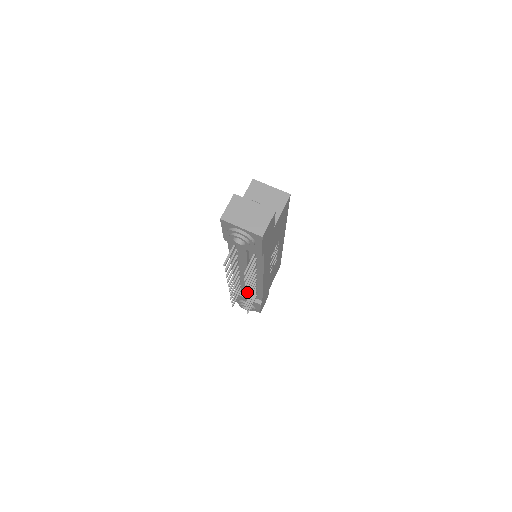
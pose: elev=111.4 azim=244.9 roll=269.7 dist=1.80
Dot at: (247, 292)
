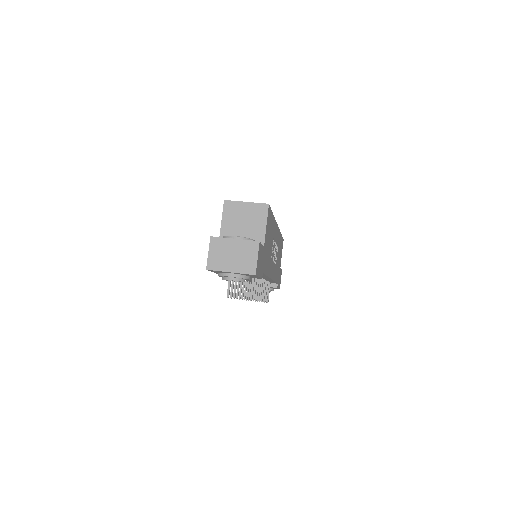
Dot at: (260, 299)
